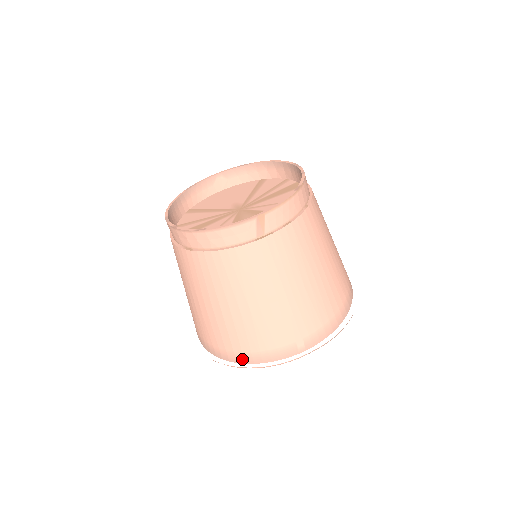
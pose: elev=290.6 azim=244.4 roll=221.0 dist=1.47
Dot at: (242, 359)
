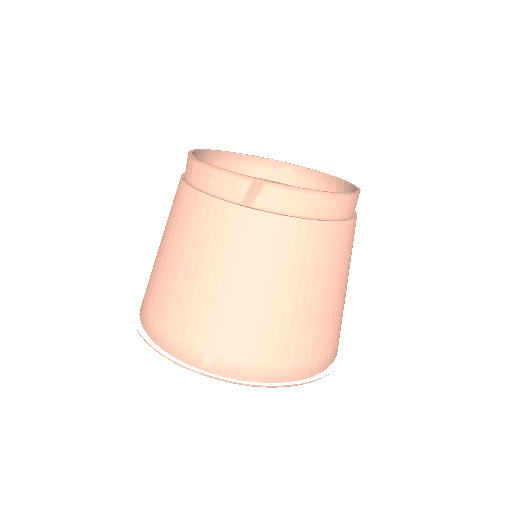
Dot at: (150, 330)
